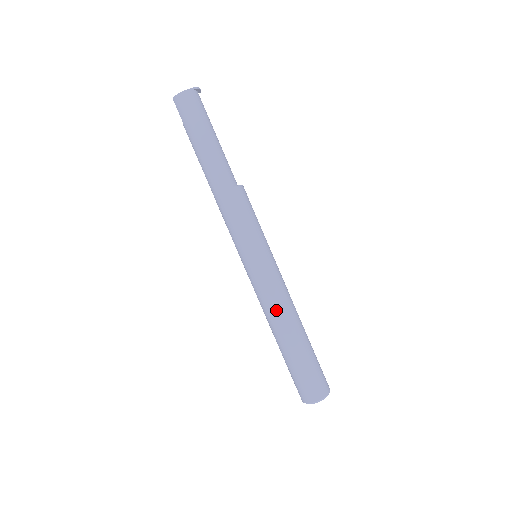
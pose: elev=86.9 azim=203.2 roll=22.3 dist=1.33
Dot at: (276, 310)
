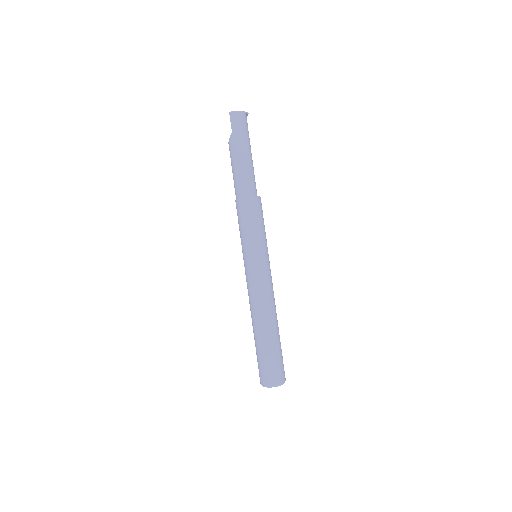
Dot at: (268, 302)
